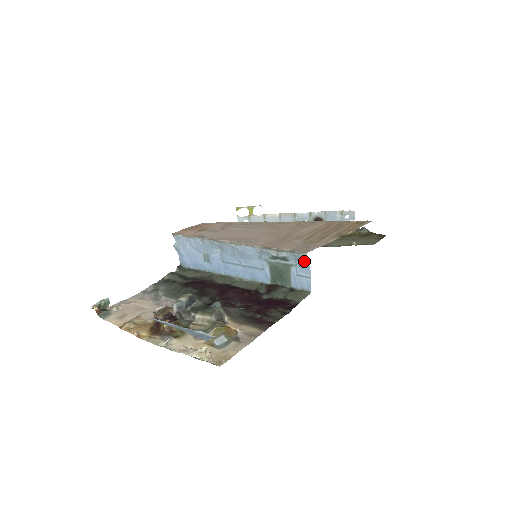
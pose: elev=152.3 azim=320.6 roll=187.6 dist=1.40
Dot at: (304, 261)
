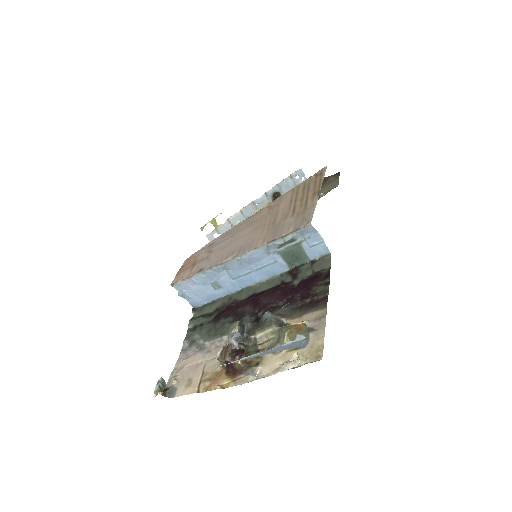
Dot at: (311, 231)
